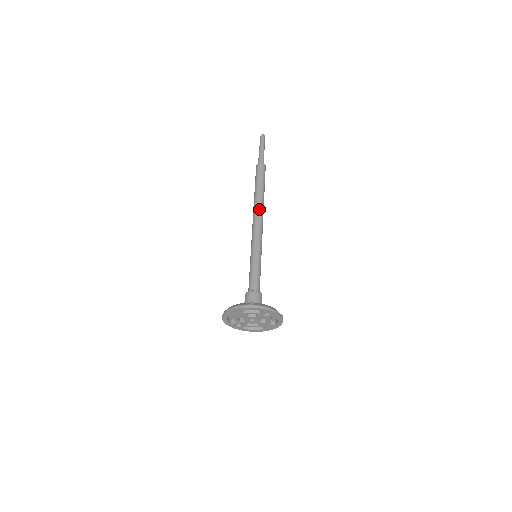
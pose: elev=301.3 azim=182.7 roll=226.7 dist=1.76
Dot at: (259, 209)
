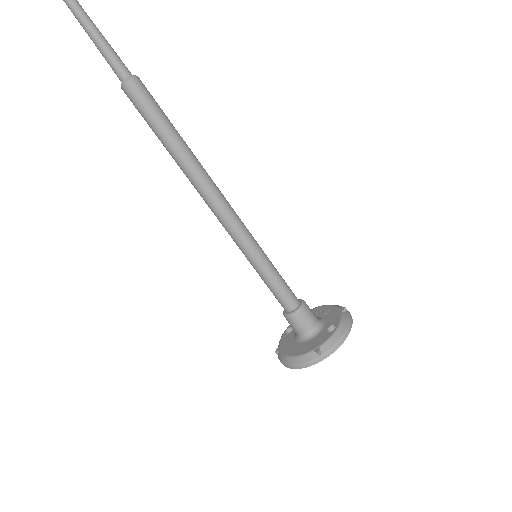
Dot at: (204, 184)
